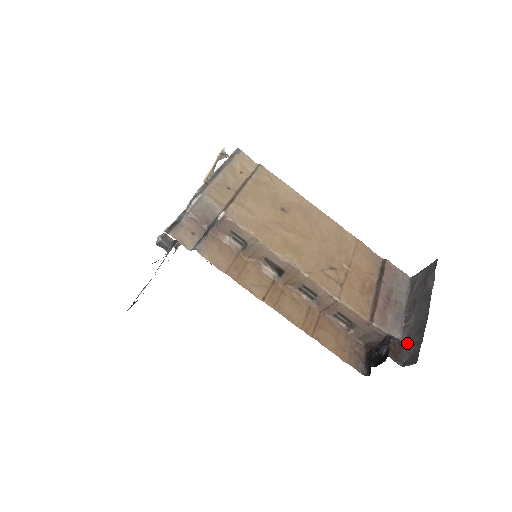
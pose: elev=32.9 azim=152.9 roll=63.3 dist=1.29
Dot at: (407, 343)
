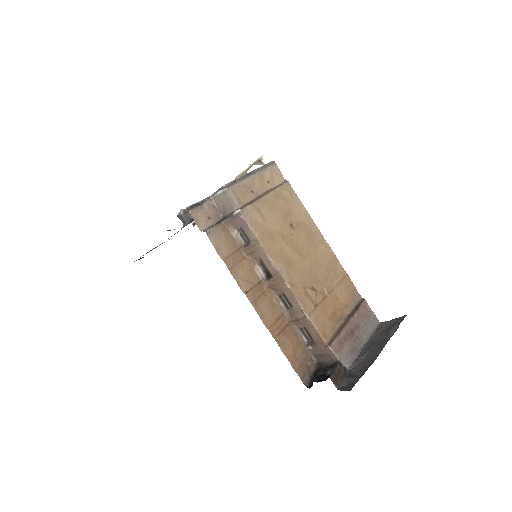
Dot at: (351, 373)
